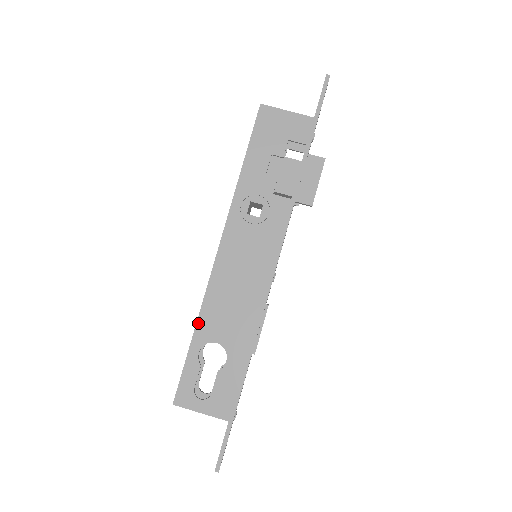
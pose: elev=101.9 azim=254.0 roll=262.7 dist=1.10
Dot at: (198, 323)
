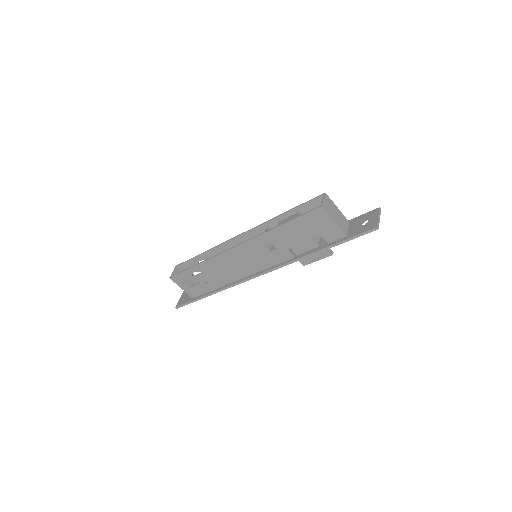
Dot at: (202, 264)
